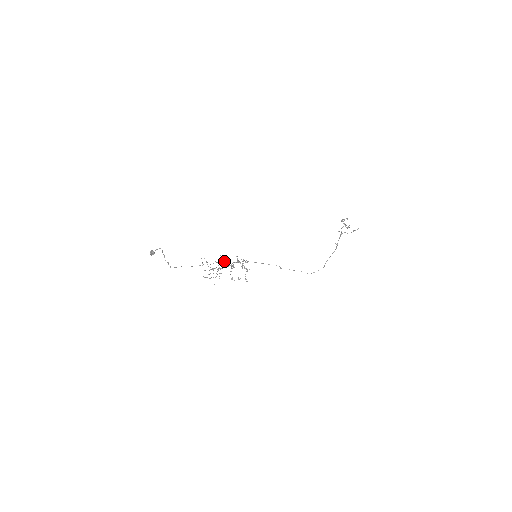
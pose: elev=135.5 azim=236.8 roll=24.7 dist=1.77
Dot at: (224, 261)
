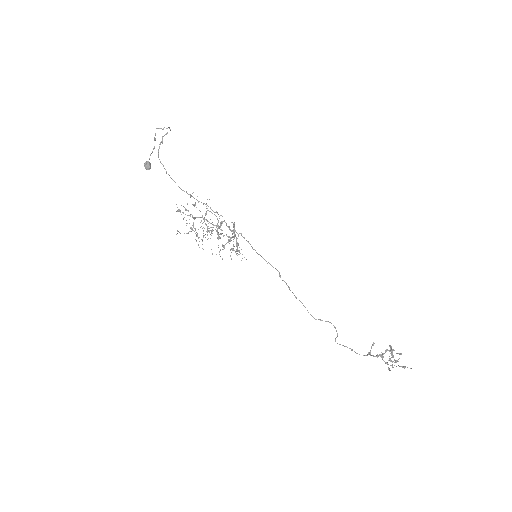
Dot at: occluded
